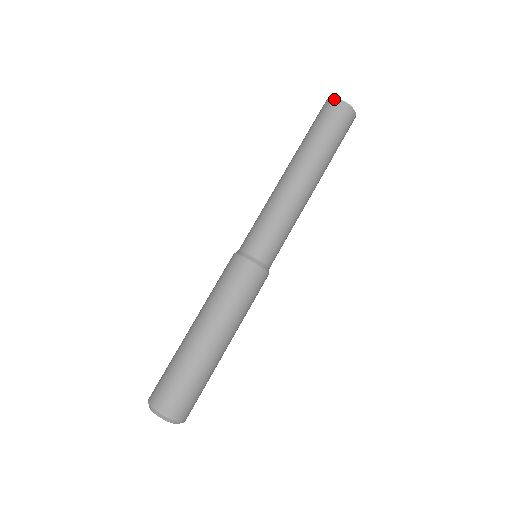
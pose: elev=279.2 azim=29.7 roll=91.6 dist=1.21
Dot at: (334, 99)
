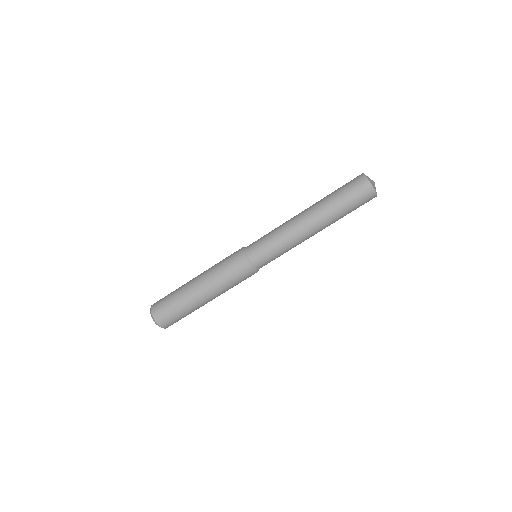
Dot at: (367, 180)
